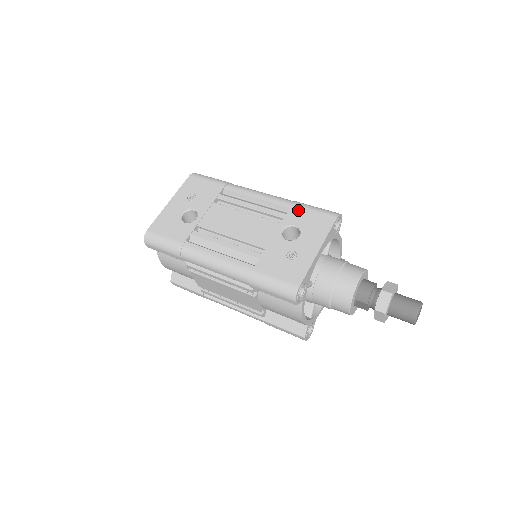
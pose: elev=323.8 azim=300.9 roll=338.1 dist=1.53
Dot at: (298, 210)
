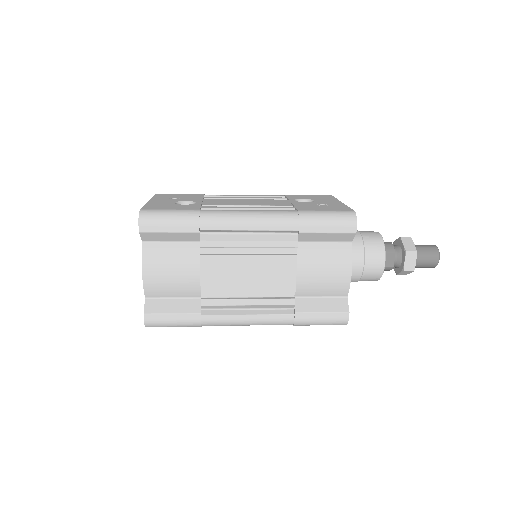
Dot at: (294, 195)
